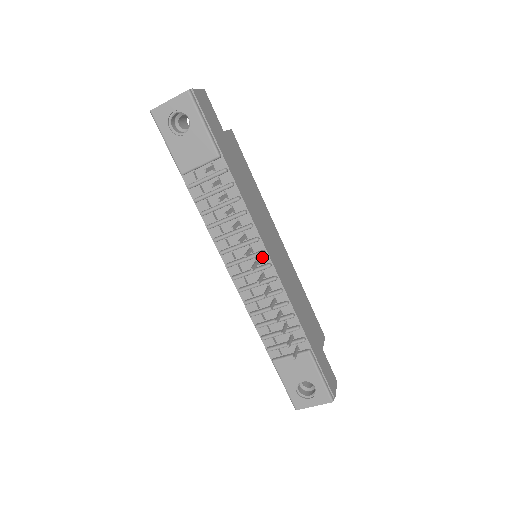
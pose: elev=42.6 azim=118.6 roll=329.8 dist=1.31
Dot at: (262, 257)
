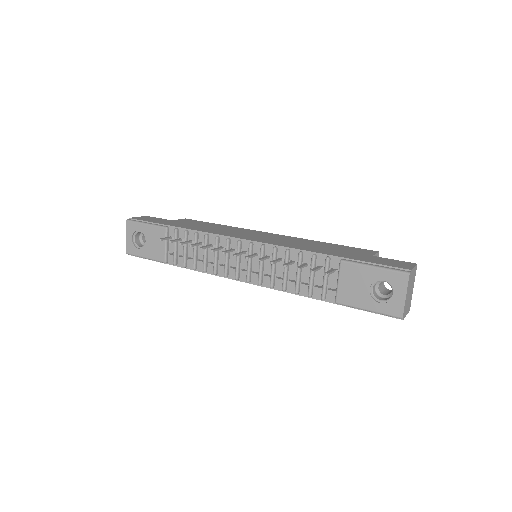
Dot at: (244, 246)
